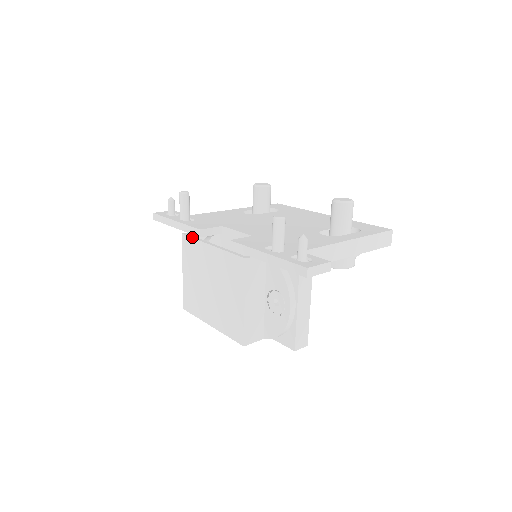
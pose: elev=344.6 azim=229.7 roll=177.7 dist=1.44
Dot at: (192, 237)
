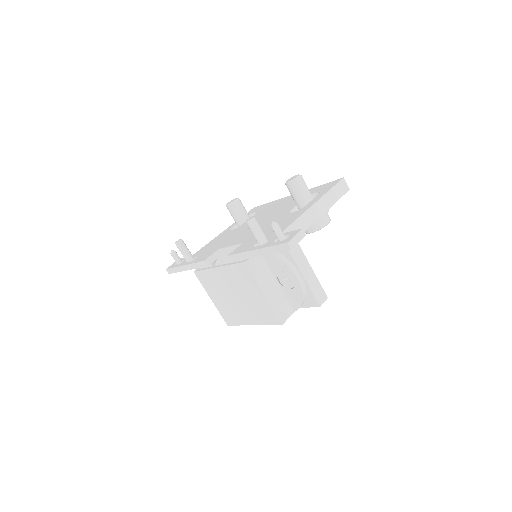
Dot at: (202, 270)
